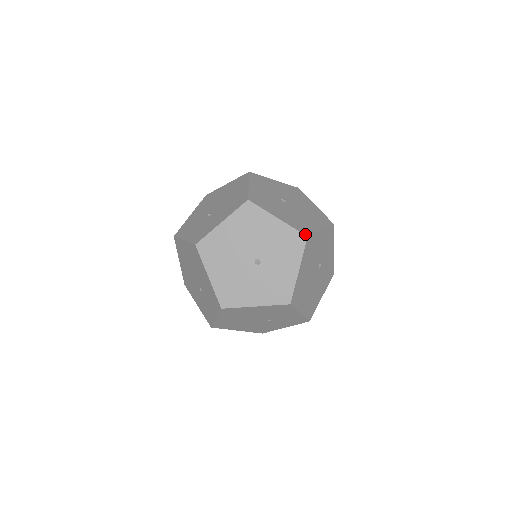
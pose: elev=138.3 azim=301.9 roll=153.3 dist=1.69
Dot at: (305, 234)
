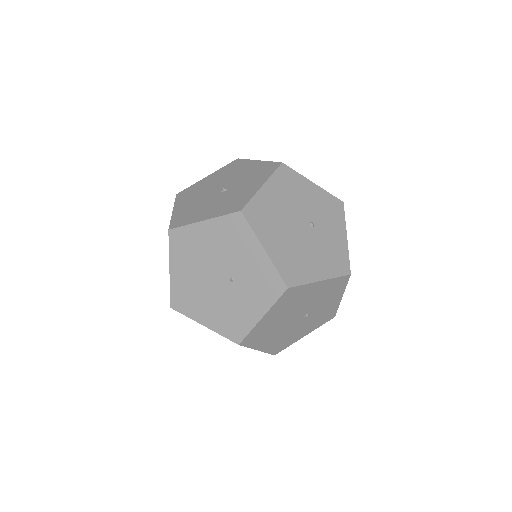
Dot at: (281, 163)
